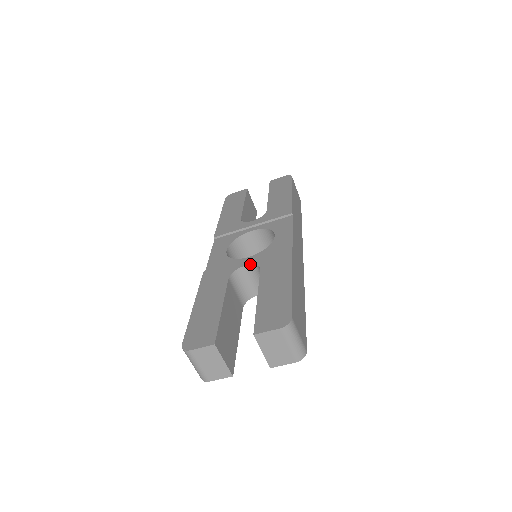
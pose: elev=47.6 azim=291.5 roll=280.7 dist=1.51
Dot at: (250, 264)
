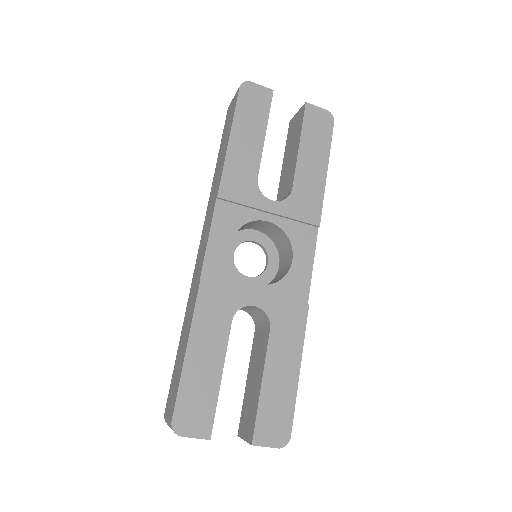
Dot at: (260, 308)
